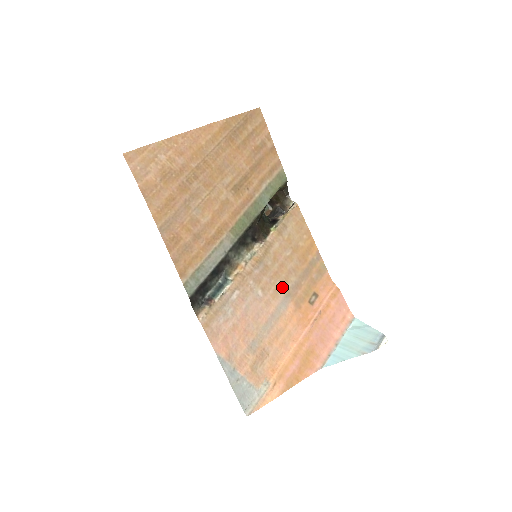
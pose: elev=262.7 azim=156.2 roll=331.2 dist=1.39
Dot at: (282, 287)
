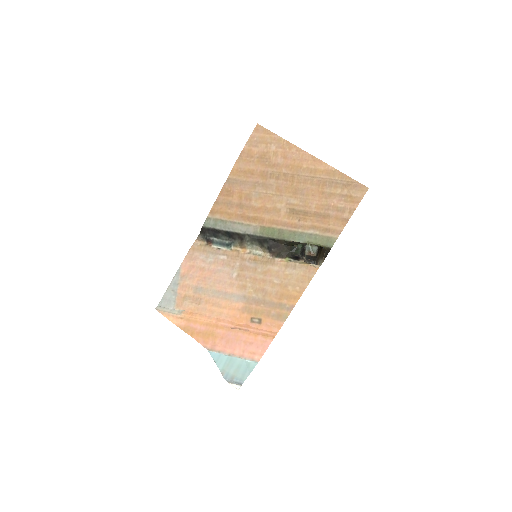
Dot at: (249, 290)
